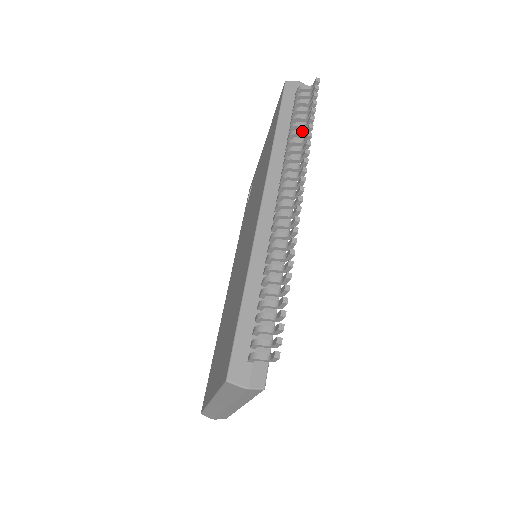
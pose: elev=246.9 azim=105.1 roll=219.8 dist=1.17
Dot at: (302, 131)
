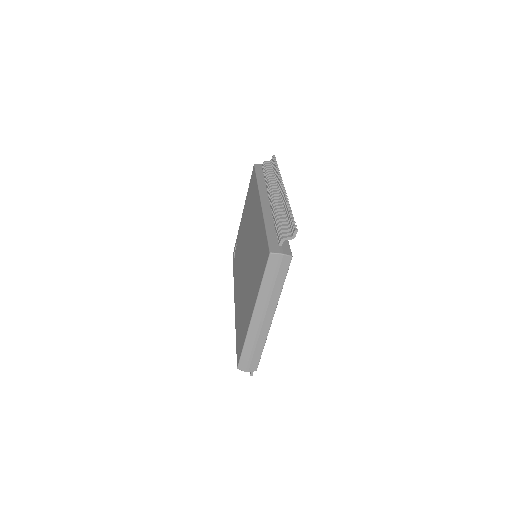
Dot at: (273, 173)
